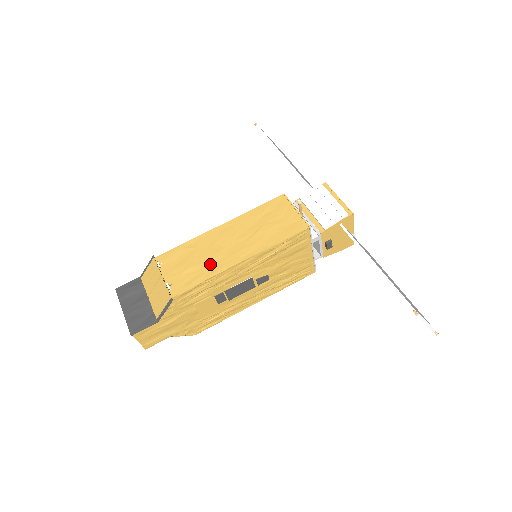
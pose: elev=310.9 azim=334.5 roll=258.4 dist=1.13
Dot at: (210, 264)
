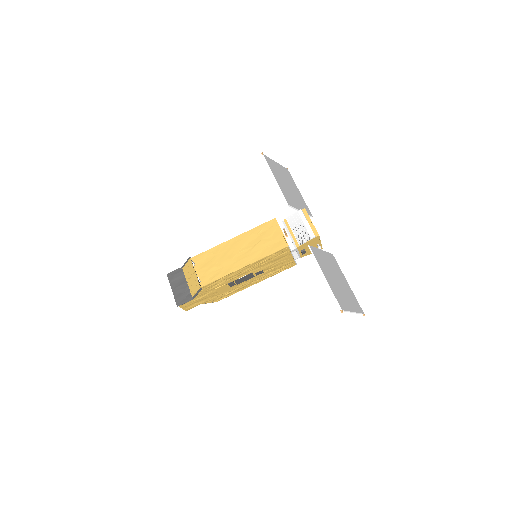
Dot at: (225, 266)
